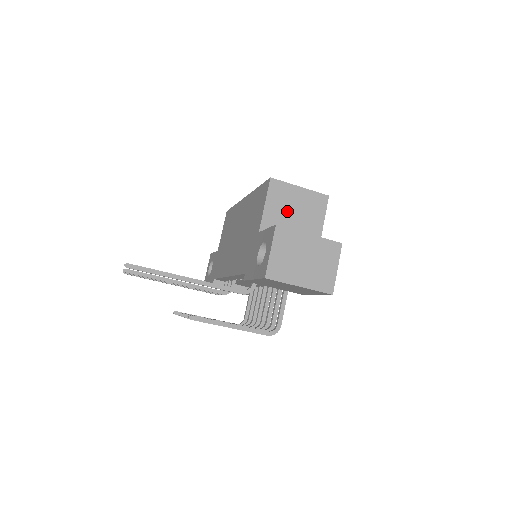
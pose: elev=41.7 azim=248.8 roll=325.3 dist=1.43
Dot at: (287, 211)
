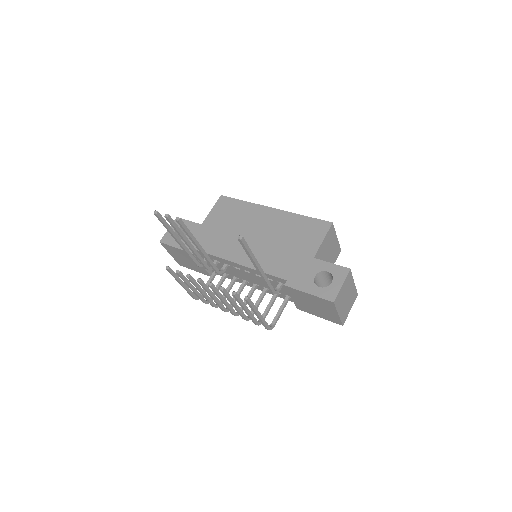
Dot at: (327, 250)
